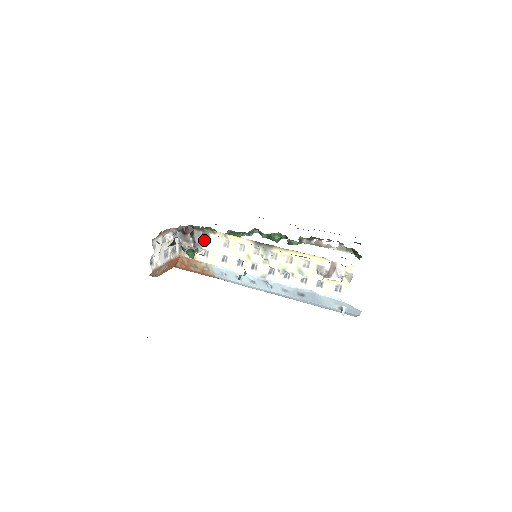
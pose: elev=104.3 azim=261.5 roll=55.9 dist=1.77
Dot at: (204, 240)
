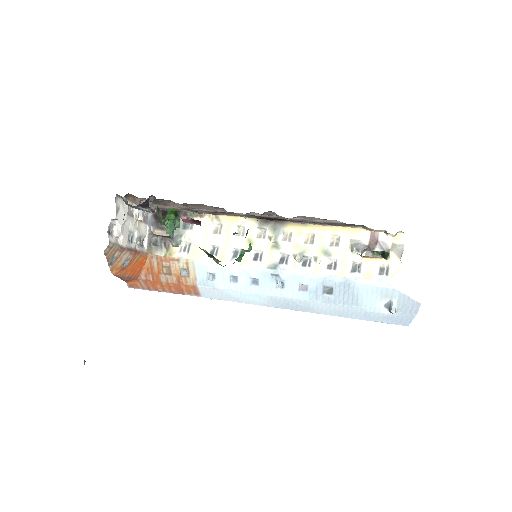
Dot at: (185, 228)
